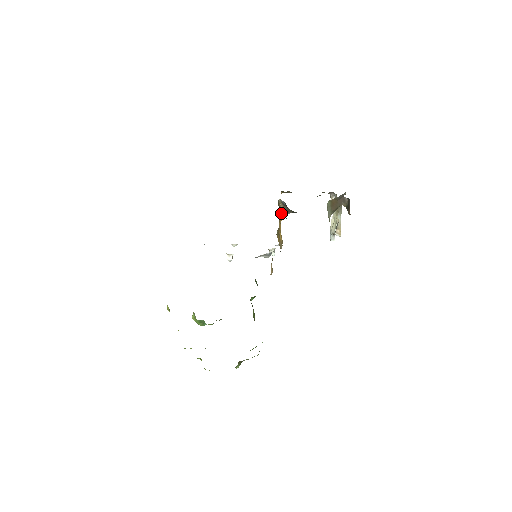
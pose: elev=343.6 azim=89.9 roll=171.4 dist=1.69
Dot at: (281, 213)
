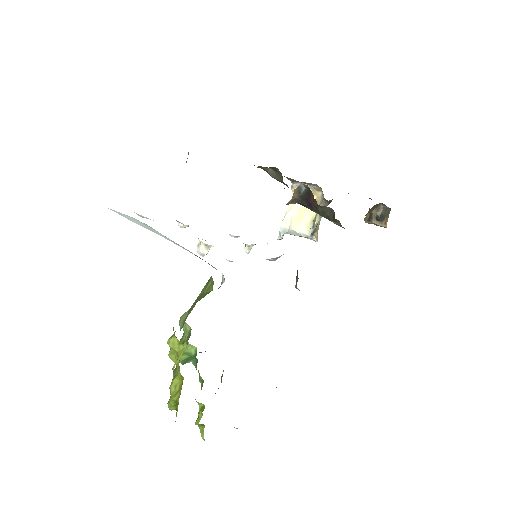
Dot at: (289, 201)
